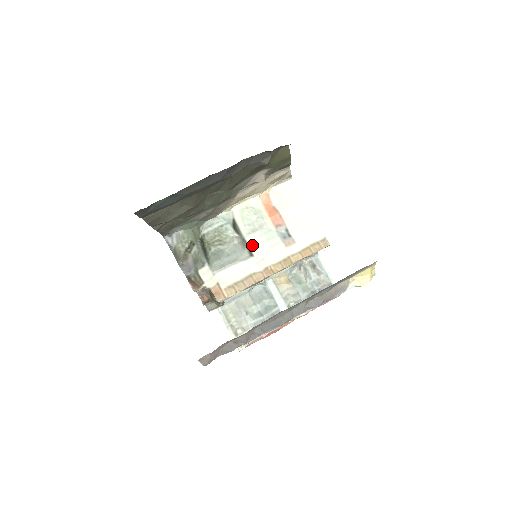
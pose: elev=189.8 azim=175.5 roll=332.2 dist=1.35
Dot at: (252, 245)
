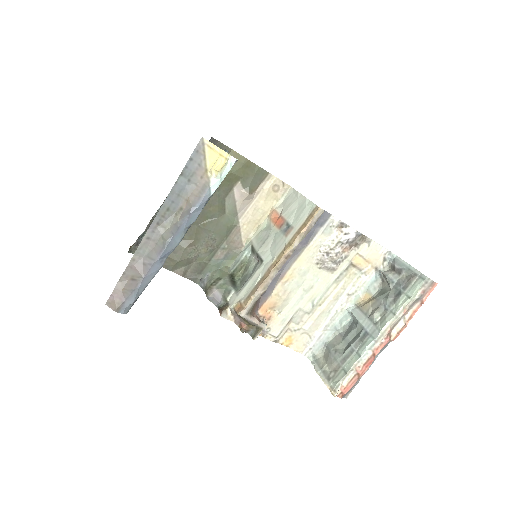
Dot at: (263, 254)
